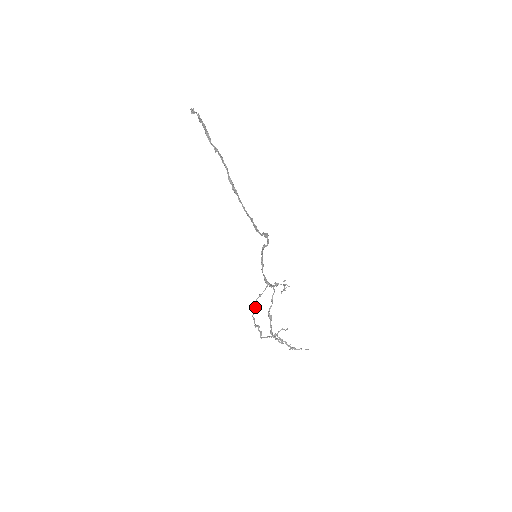
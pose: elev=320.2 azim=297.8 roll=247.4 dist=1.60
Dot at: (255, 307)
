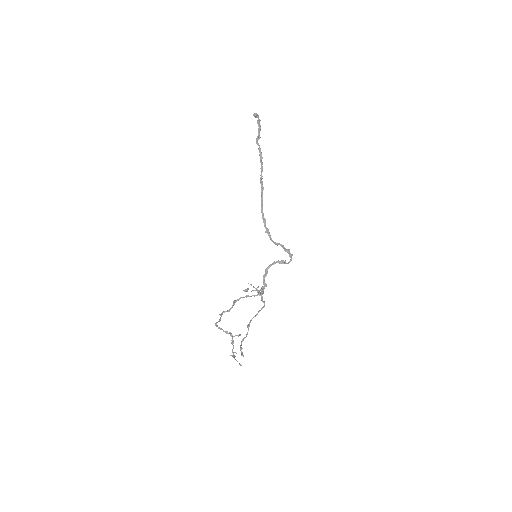
Dot at: (235, 302)
